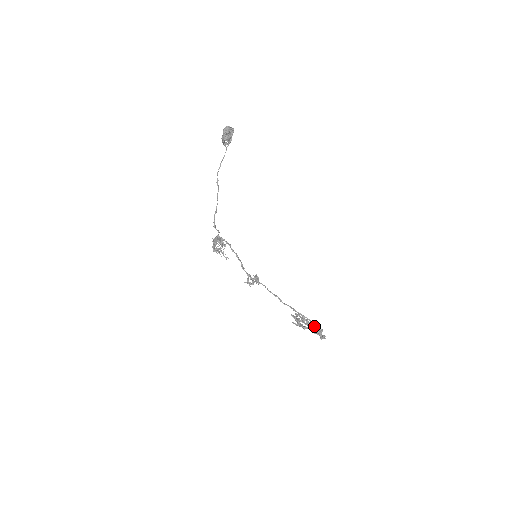
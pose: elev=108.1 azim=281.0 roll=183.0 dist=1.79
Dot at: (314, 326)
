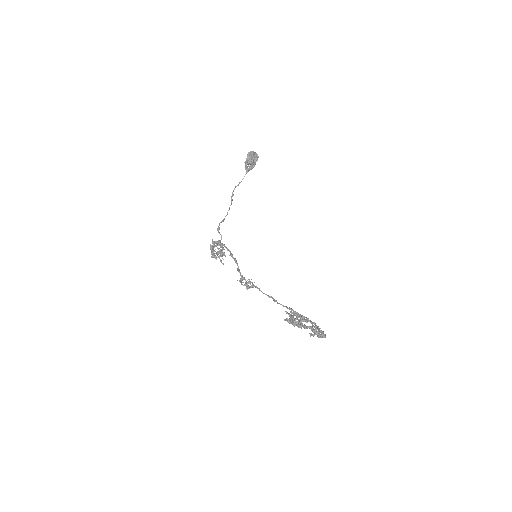
Dot at: (312, 323)
